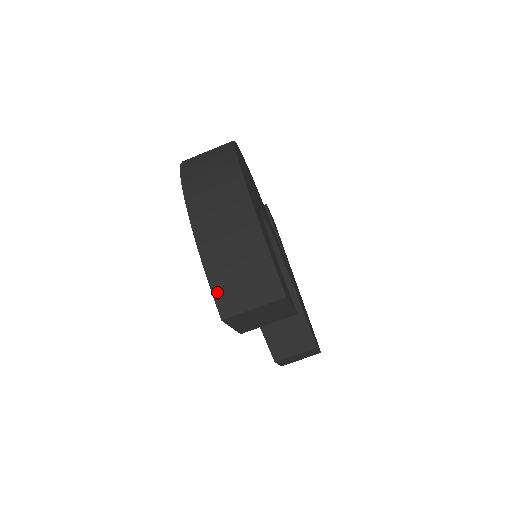
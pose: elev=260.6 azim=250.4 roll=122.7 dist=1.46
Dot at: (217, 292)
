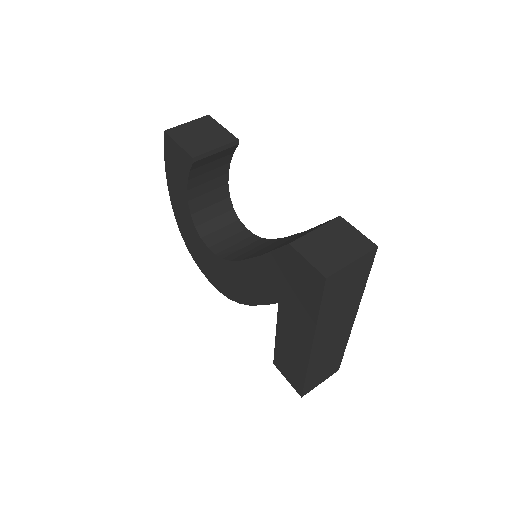
Dot at: occluded
